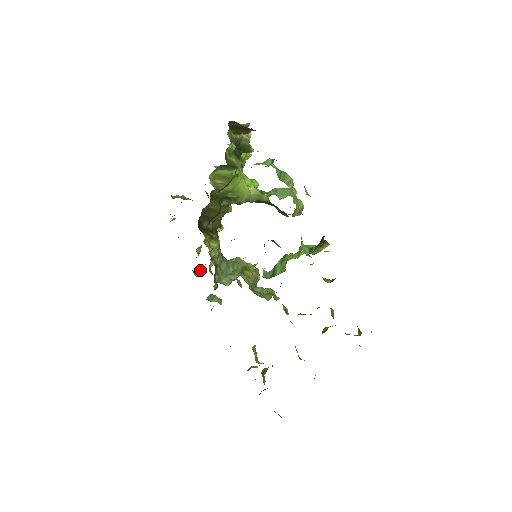
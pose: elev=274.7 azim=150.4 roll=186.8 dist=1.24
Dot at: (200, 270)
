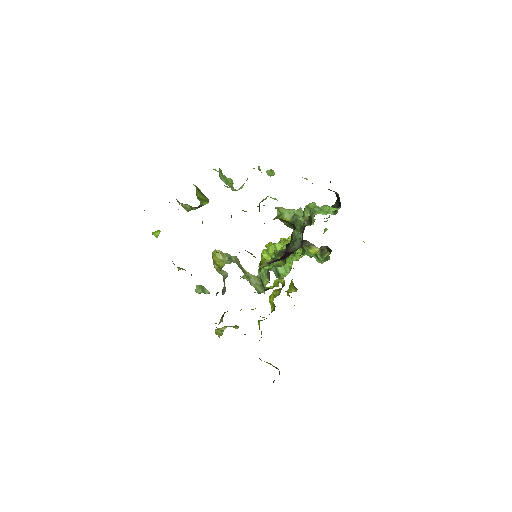
Dot at: occluded
